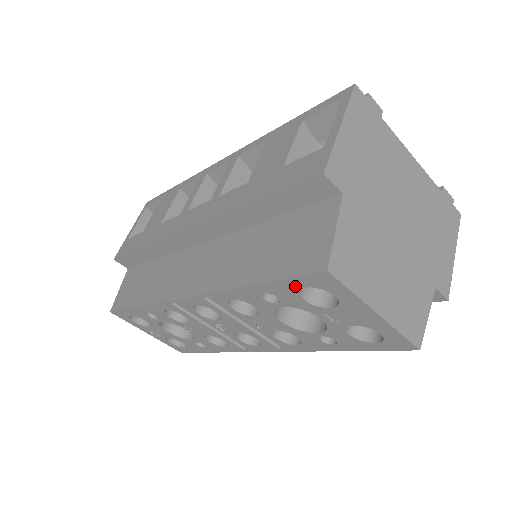
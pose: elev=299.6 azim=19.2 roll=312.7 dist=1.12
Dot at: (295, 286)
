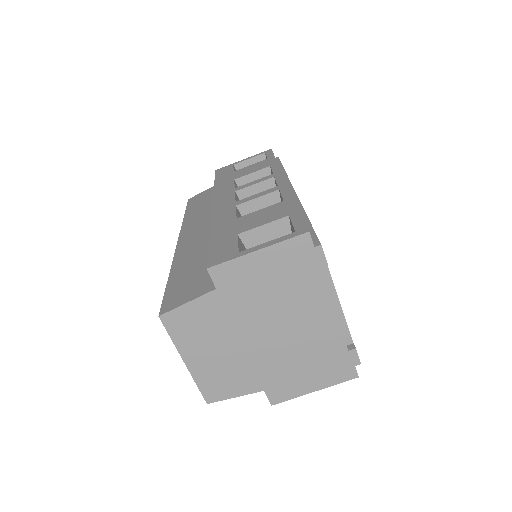
Dot at: occluded
